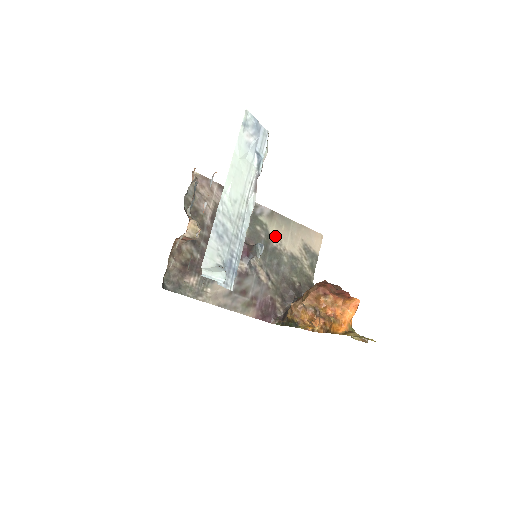
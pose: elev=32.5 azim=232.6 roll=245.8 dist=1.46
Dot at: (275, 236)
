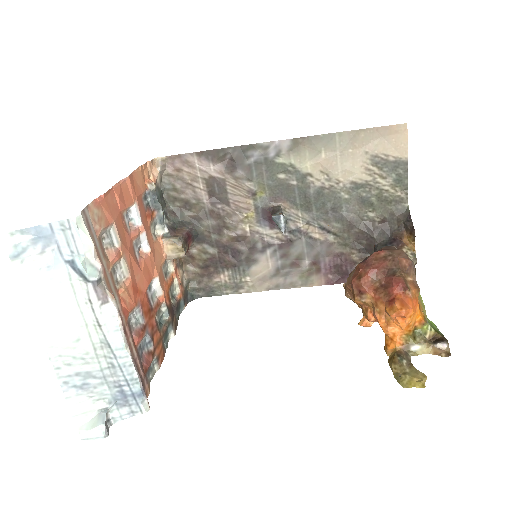
Dot at: (314, 172)
